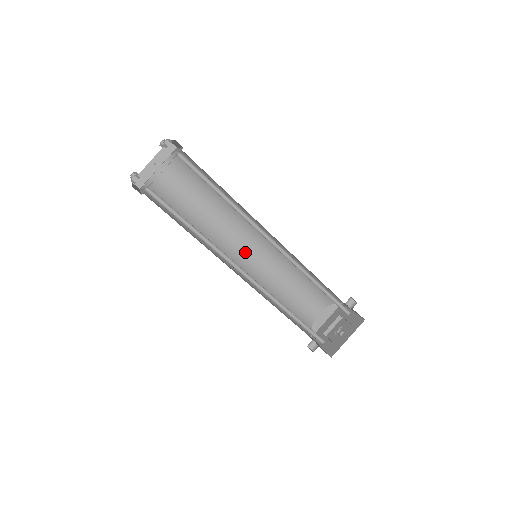
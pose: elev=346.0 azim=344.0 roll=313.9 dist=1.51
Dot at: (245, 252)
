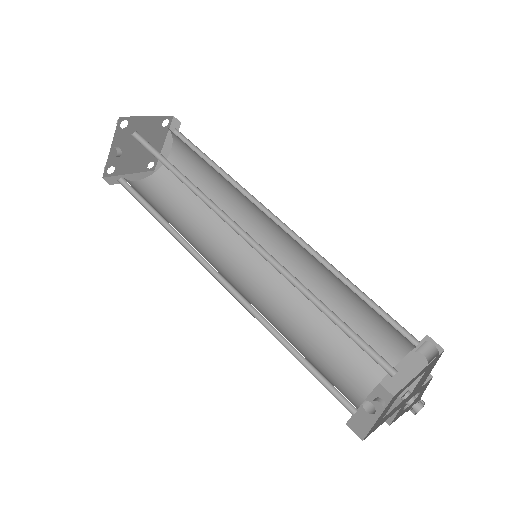
Dot at: (272, 249)
